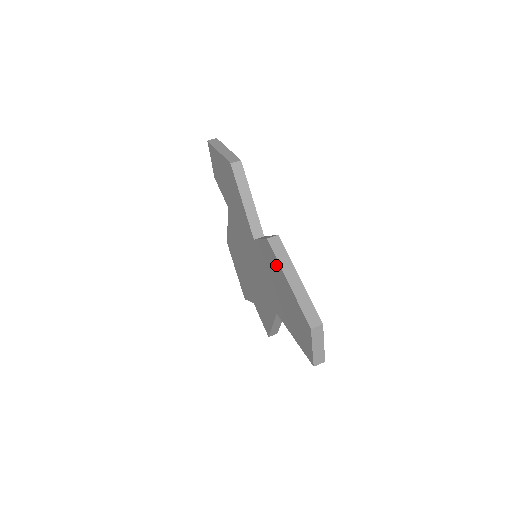
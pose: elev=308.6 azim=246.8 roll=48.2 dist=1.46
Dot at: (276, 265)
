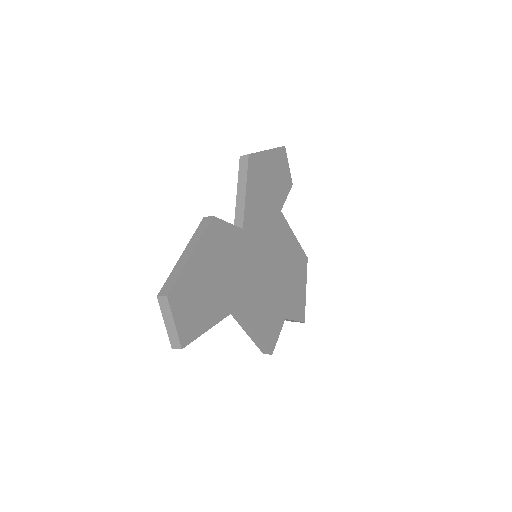
Dot at: occluded
